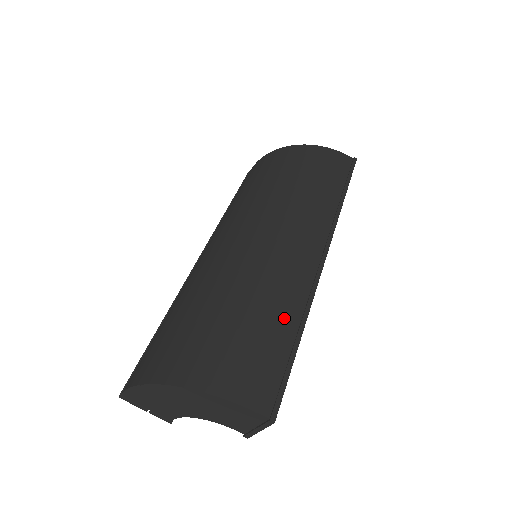
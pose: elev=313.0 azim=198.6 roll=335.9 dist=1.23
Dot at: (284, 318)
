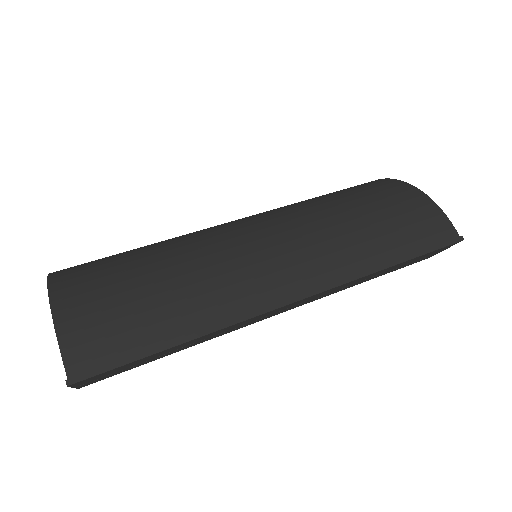
Dot at: (183, 316)
